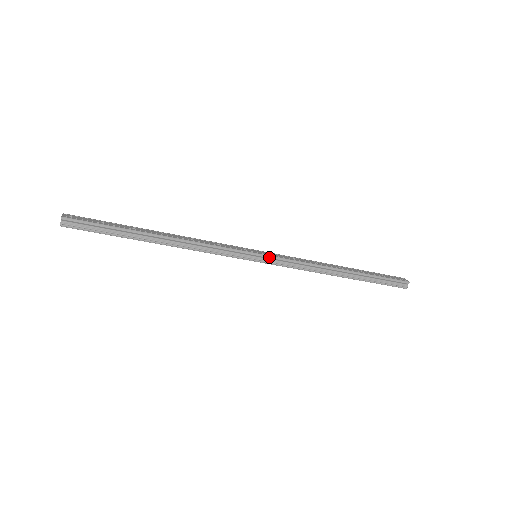
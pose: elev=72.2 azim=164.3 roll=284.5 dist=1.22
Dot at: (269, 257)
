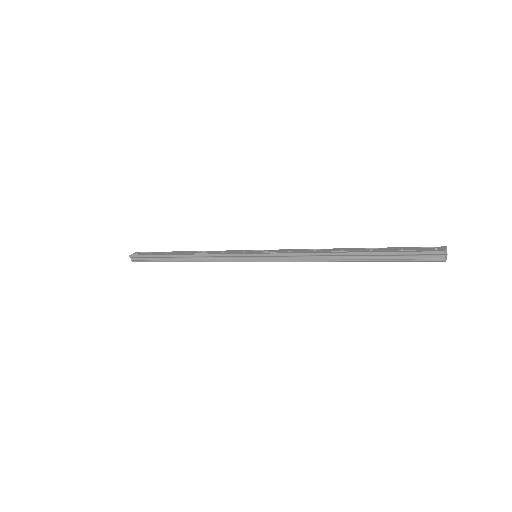
Dot at: (262, 255)
